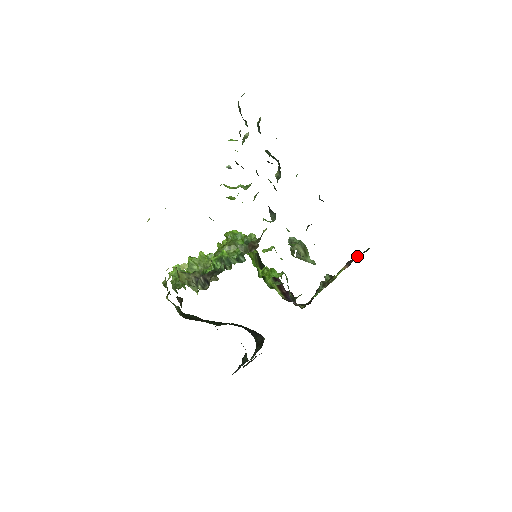
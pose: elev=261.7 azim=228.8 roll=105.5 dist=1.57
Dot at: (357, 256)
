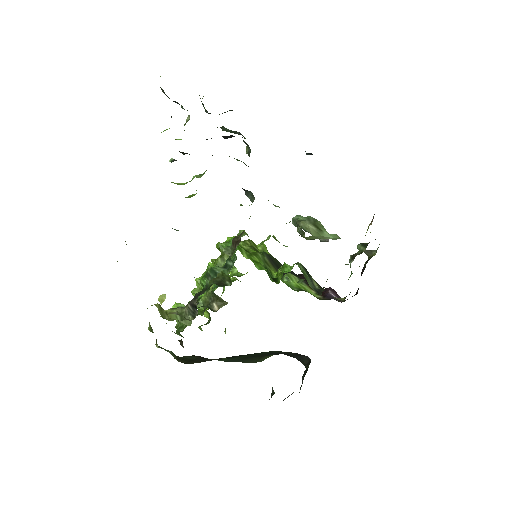
Dot at: occluded
